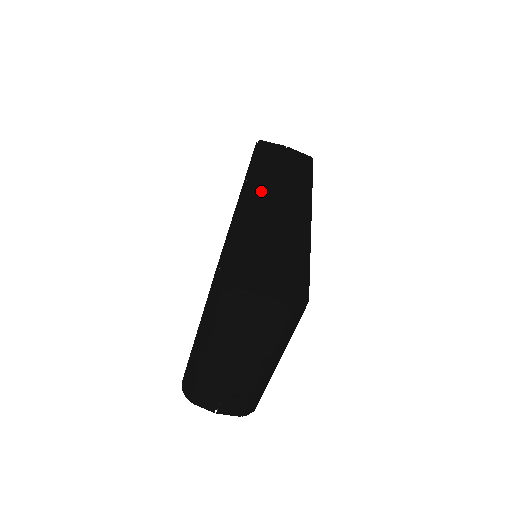
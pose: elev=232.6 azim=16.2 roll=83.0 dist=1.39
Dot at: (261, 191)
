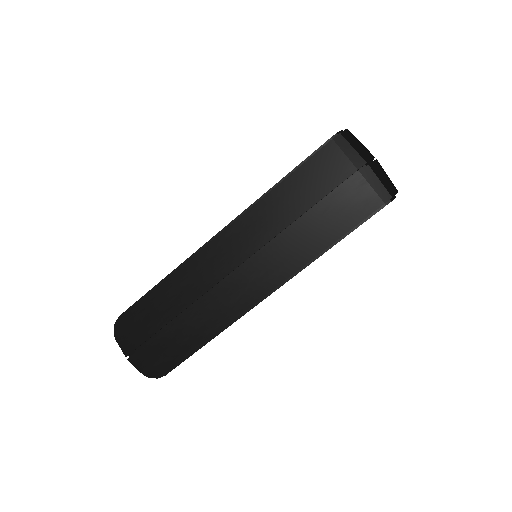
Dot at: (231, 248)
